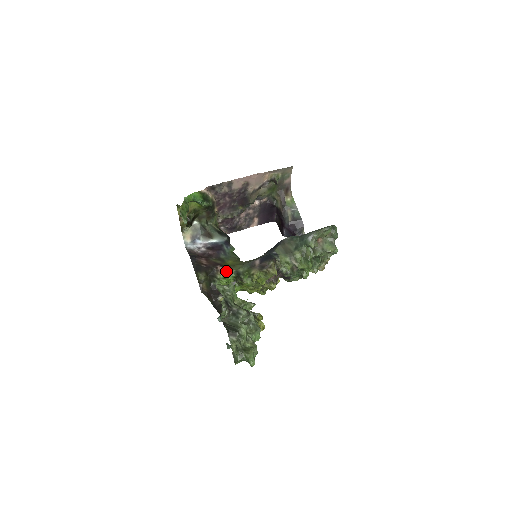
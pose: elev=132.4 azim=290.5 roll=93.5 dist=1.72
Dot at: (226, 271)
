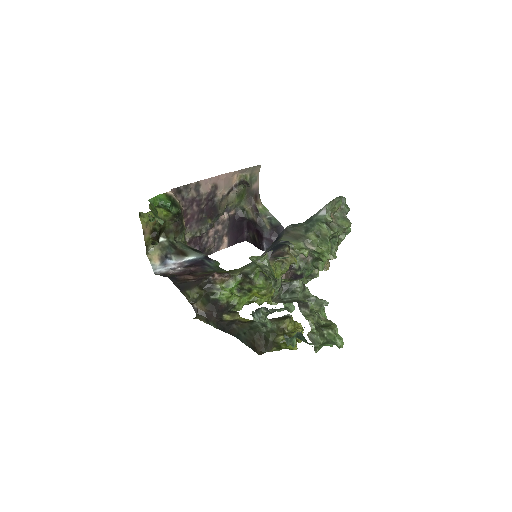
Dot at: (227, 276)
